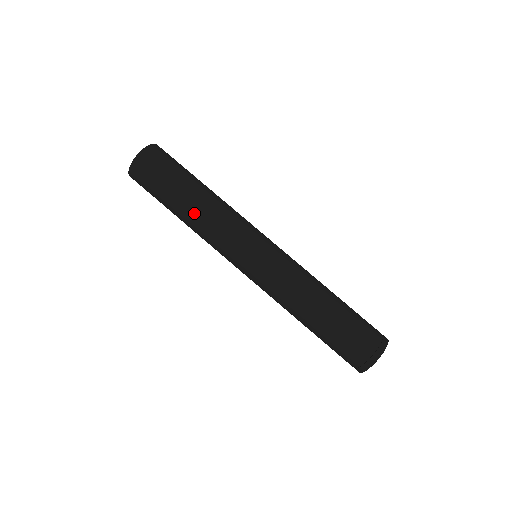
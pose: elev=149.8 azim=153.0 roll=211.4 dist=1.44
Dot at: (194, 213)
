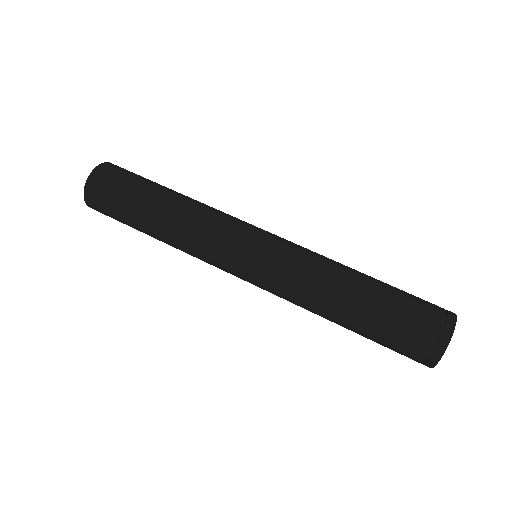
Dot at: (180, 201)
